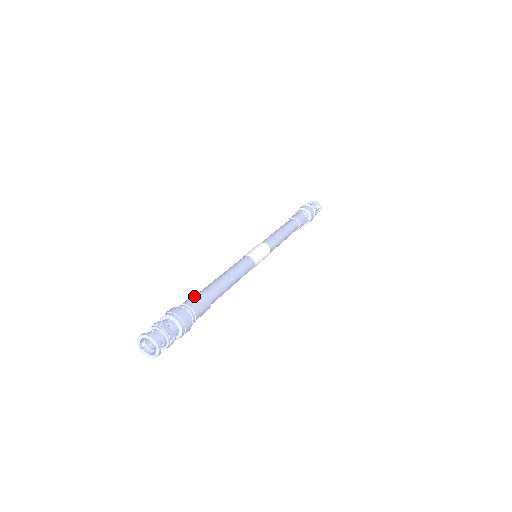
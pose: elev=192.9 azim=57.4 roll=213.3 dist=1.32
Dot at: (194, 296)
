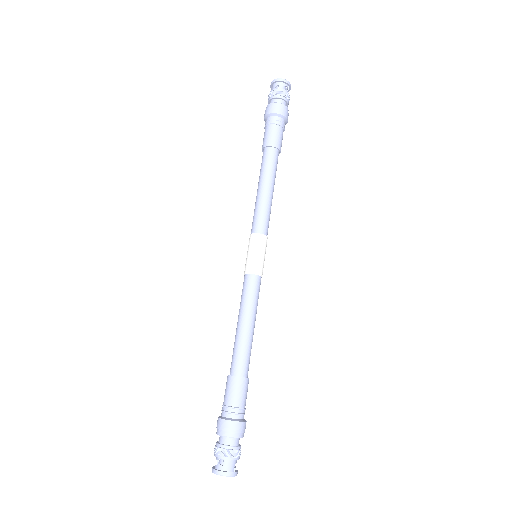
Dot at: (234, 388)
